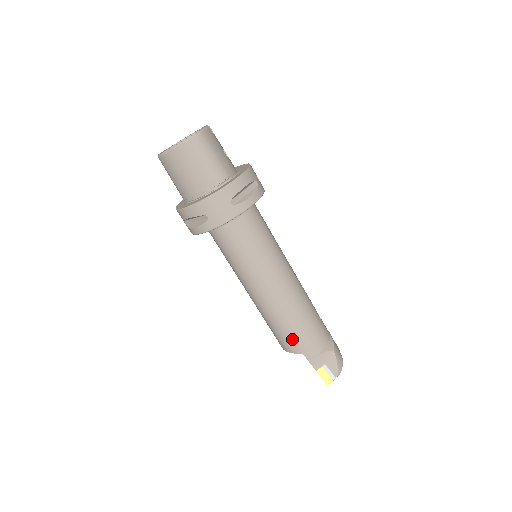
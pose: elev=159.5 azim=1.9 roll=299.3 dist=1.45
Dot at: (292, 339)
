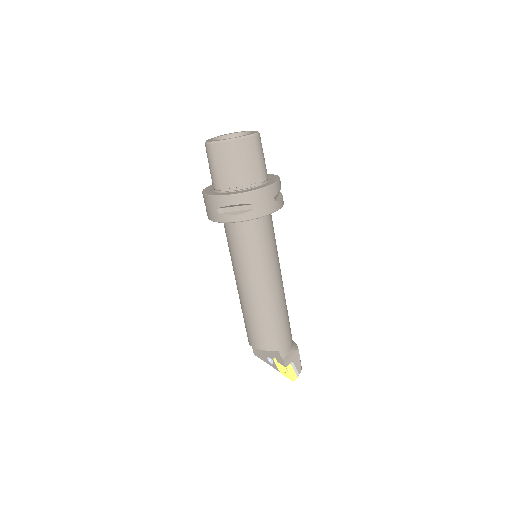
Dot at: (275, 336)
